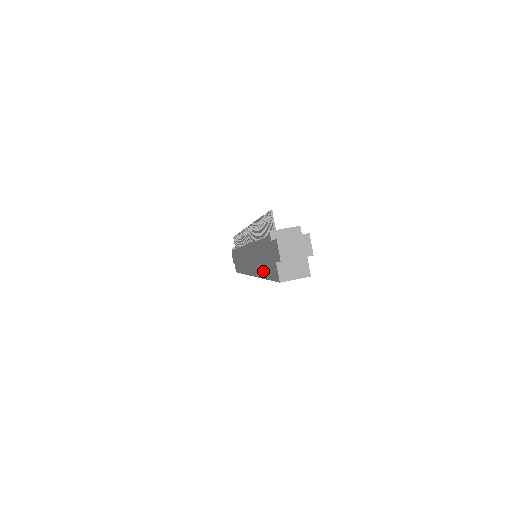
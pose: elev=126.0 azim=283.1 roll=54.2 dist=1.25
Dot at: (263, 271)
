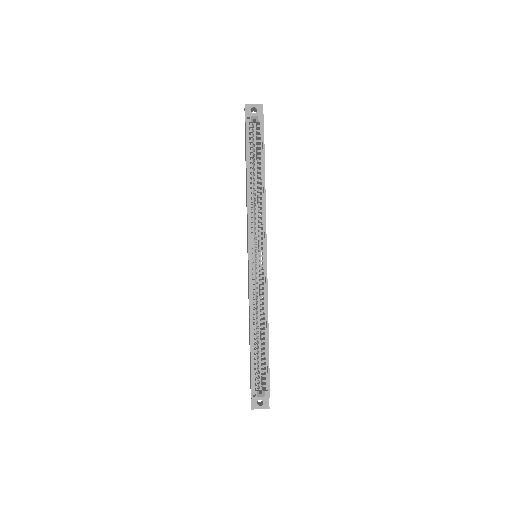
Dot at: (246, 171)
